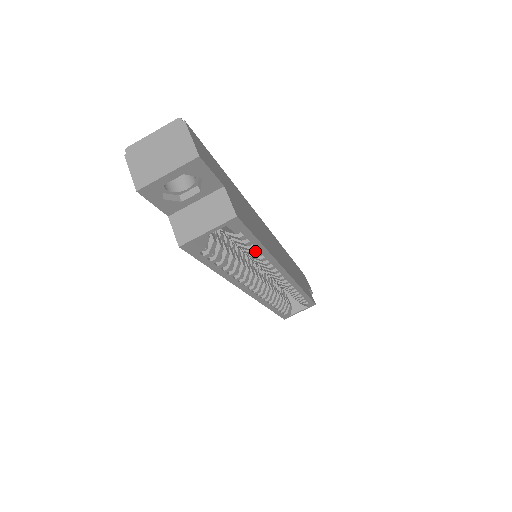
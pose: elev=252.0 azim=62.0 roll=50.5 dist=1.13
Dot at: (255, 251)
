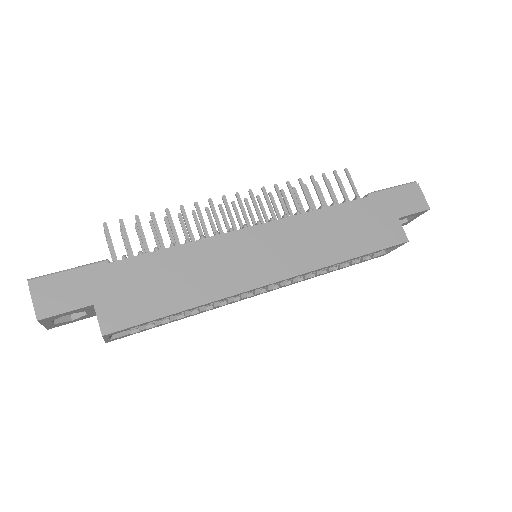
Dot at: occluded
